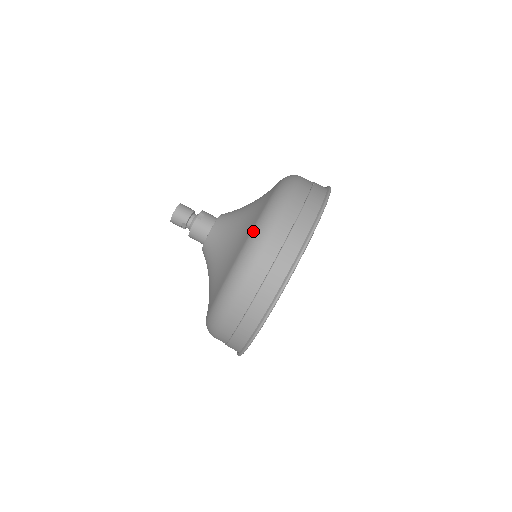
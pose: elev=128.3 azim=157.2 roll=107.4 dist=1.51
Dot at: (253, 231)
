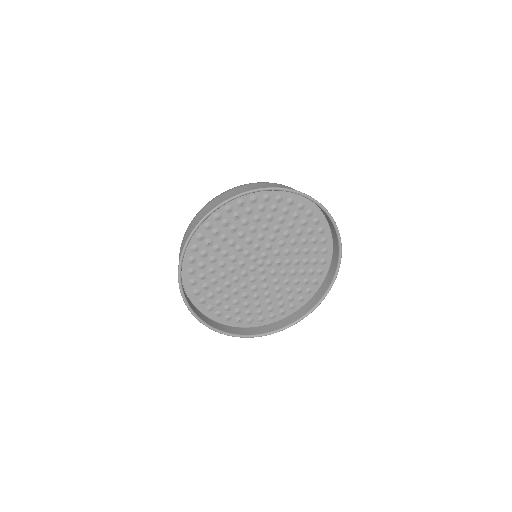
Dot at: occluded
